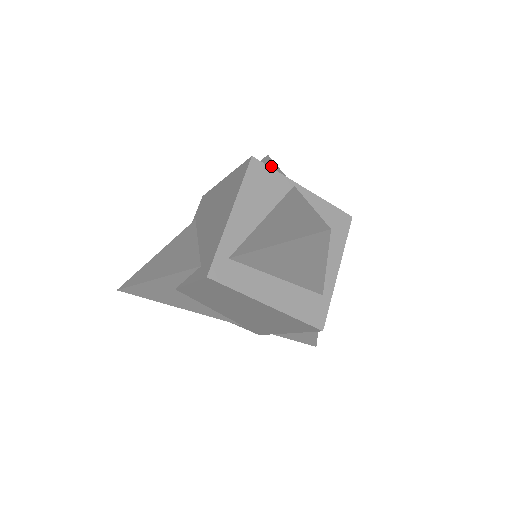
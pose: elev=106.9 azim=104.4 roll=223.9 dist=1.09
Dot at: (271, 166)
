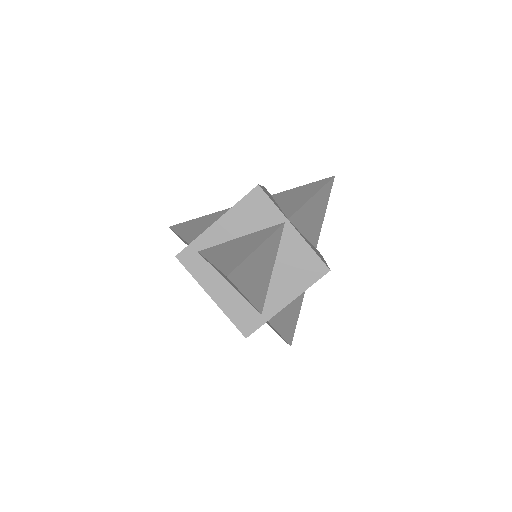
Dot at: (315, 190)
